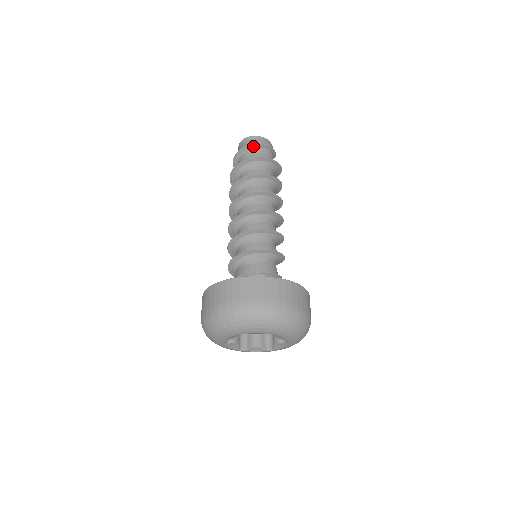
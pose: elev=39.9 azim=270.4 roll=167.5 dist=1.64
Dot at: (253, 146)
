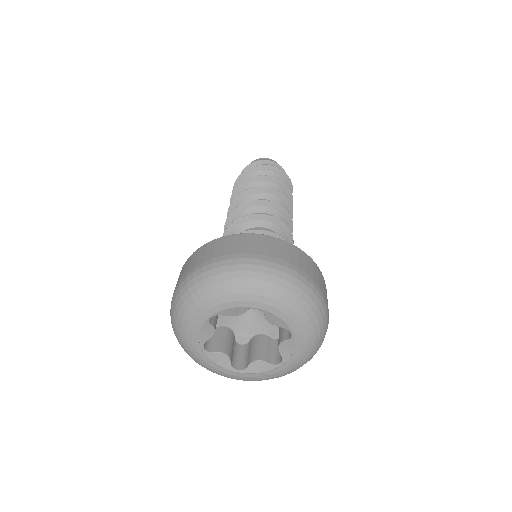
Dot at: (254, 164)
